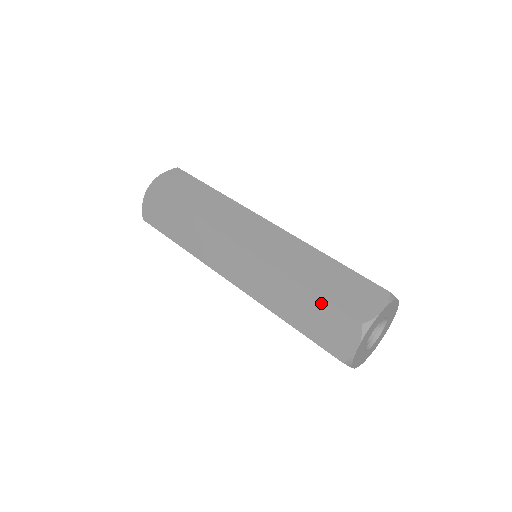
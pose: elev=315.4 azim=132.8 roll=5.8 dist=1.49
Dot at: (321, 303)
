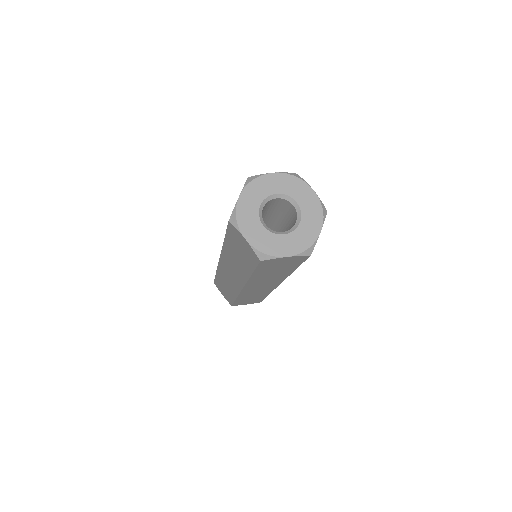
Dot at: occluded
